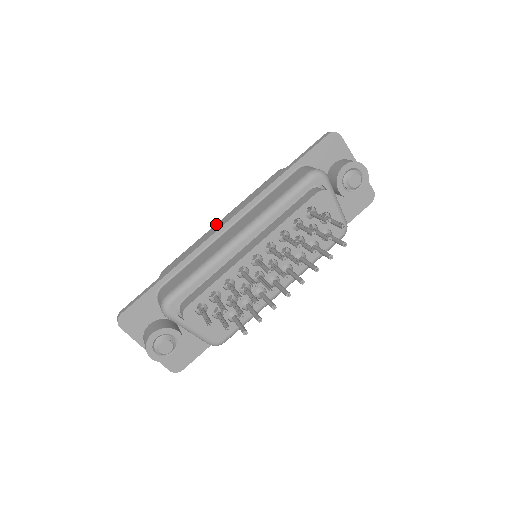
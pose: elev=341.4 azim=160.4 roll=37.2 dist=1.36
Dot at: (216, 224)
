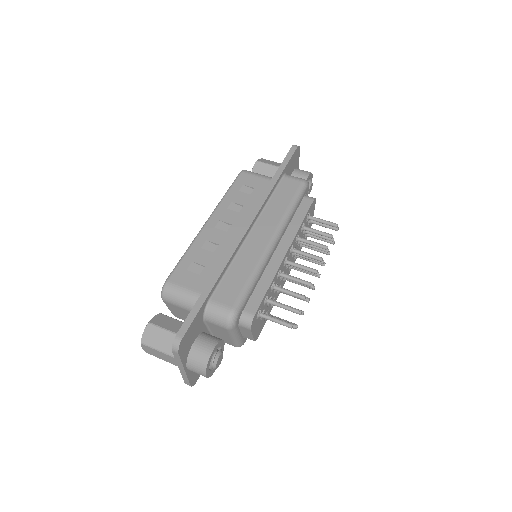
Dot at: (206, 226)
